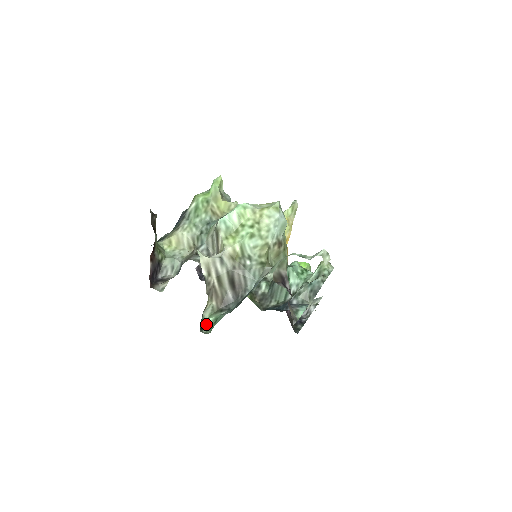
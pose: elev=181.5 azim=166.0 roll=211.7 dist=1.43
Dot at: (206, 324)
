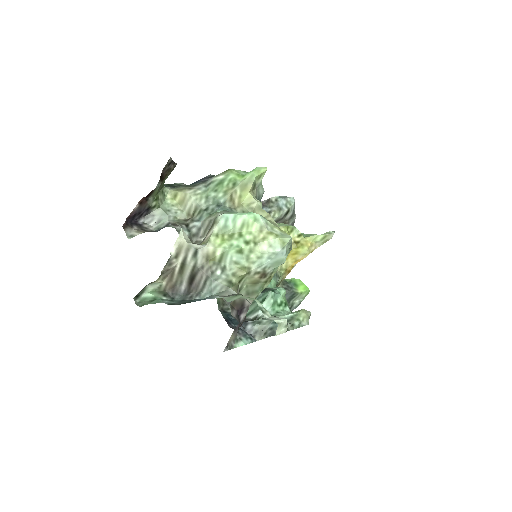
Dot at: (144, 296)
